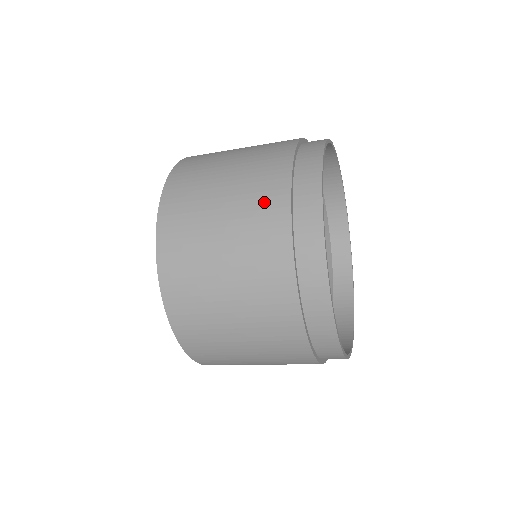
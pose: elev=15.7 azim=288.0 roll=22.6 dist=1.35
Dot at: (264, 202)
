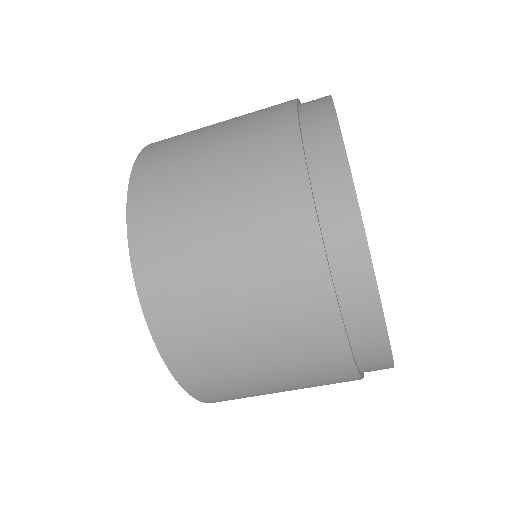
Dot at: occluded
